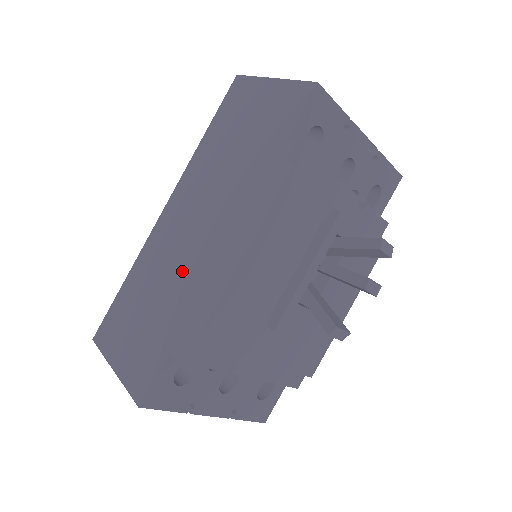
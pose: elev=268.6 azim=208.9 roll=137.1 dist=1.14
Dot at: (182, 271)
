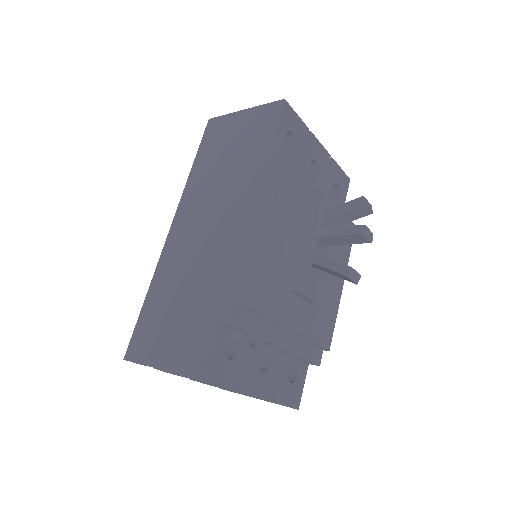
Dot at: (208, 260)
